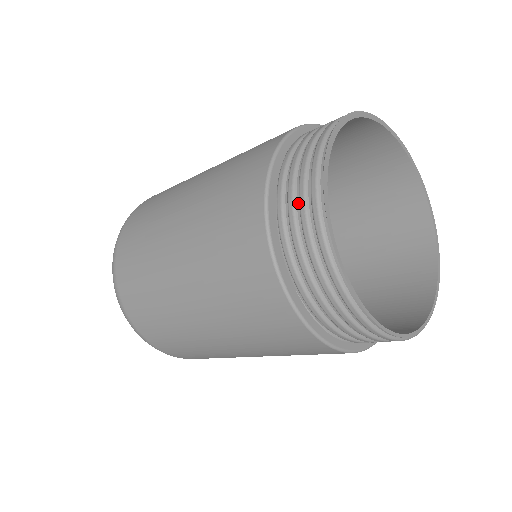
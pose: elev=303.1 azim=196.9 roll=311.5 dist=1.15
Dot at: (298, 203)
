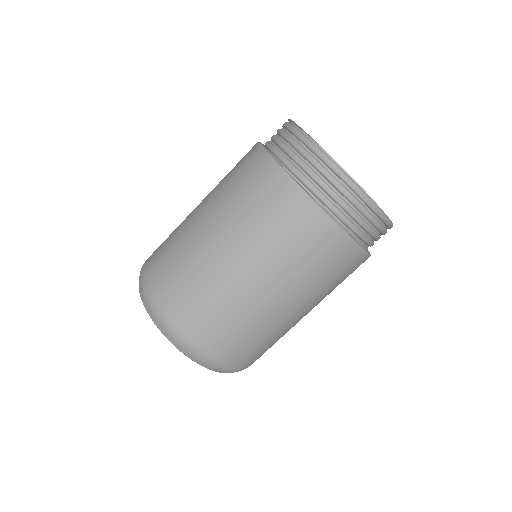
Dot at: (281, 138)
